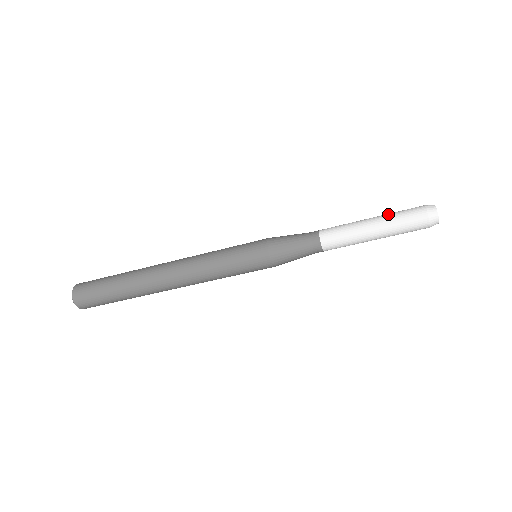
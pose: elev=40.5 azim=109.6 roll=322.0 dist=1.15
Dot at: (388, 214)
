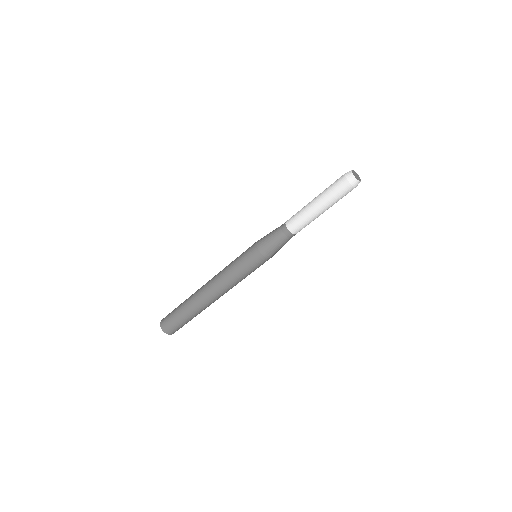
Dot at: occluded
